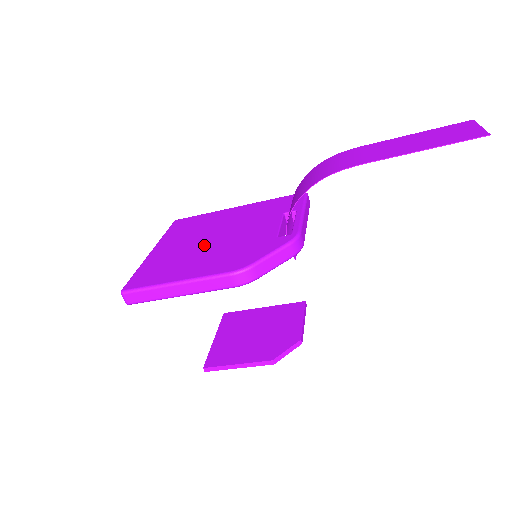
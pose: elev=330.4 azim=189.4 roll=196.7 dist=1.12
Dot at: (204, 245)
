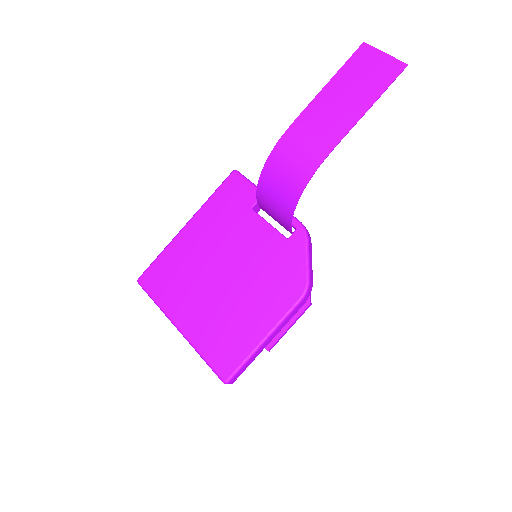
Dot at: (227, 289)
